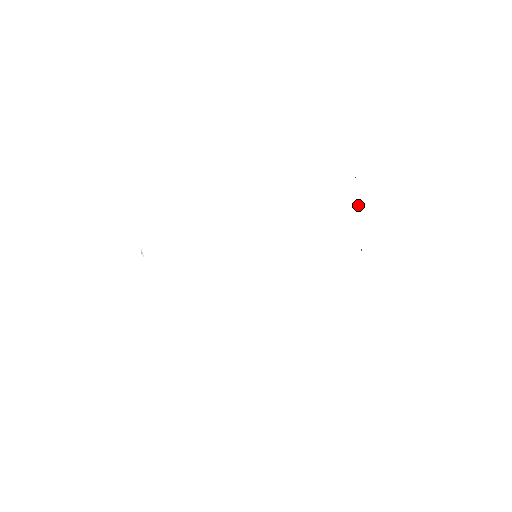
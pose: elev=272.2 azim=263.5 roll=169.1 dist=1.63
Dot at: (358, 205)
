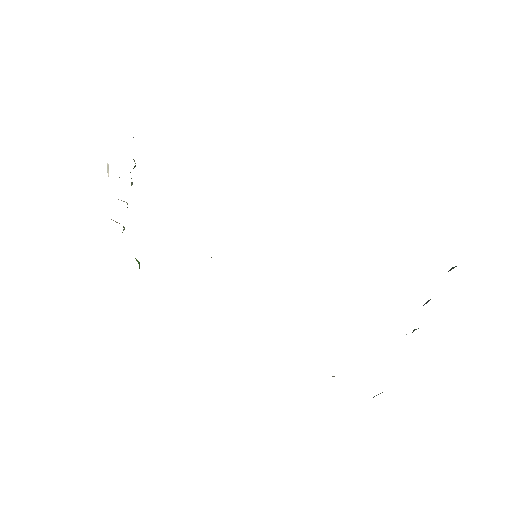
Dot at: (450, 269)
